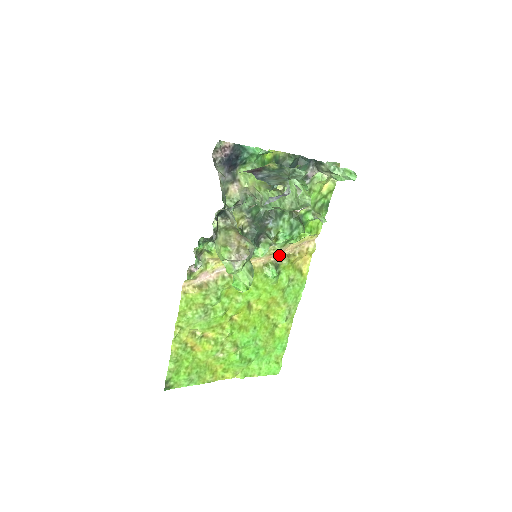
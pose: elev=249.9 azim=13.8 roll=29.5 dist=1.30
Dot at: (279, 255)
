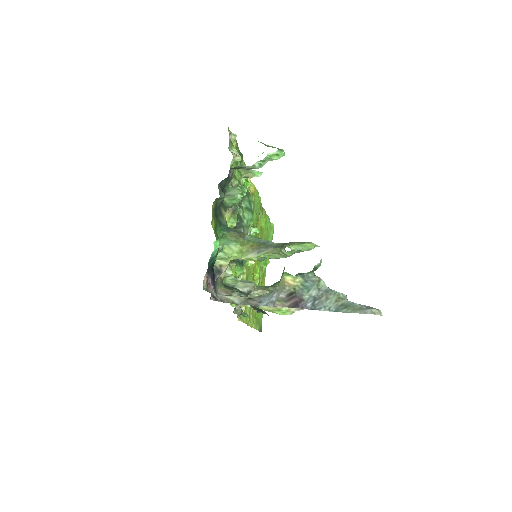
Dot at: occluded
